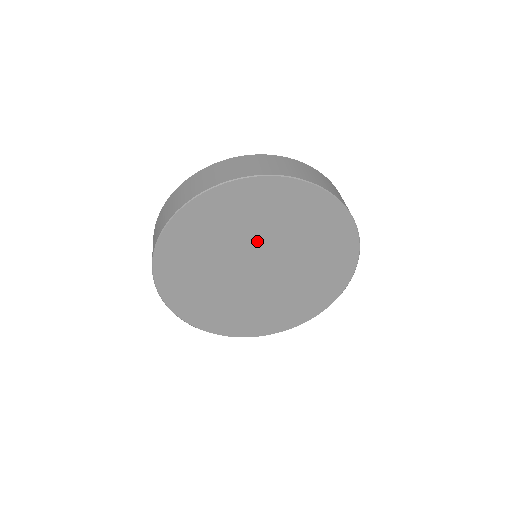
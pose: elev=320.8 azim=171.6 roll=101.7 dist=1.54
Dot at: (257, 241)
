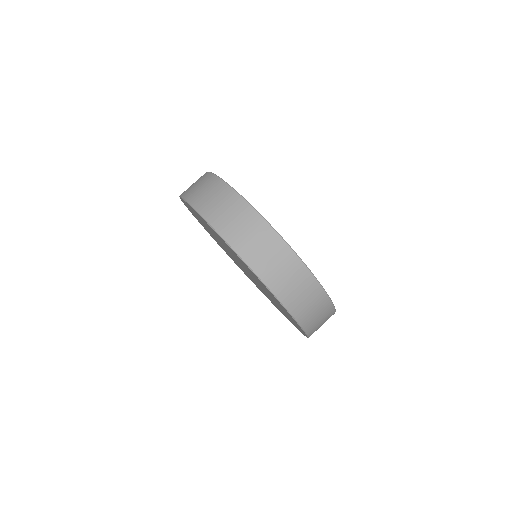
Dot at: occluded
